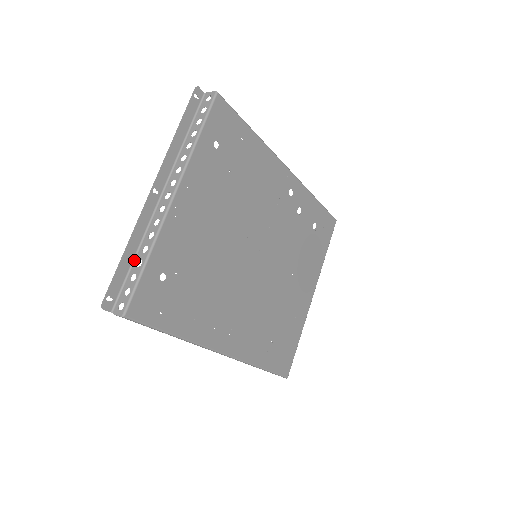
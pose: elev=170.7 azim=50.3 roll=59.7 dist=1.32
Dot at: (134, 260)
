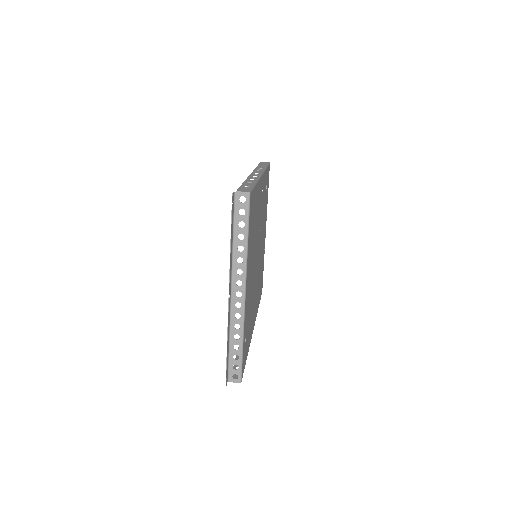
Dot at: (229, 345)
